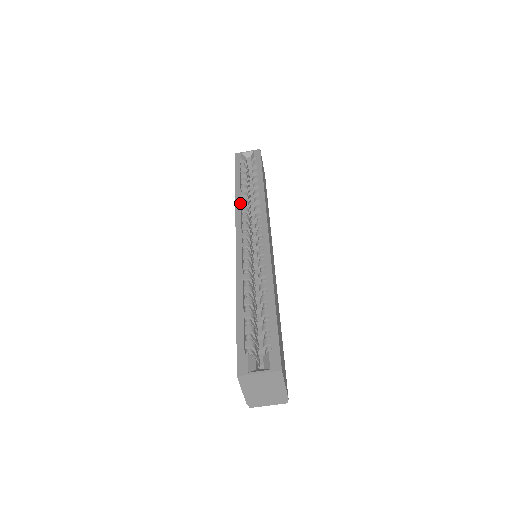
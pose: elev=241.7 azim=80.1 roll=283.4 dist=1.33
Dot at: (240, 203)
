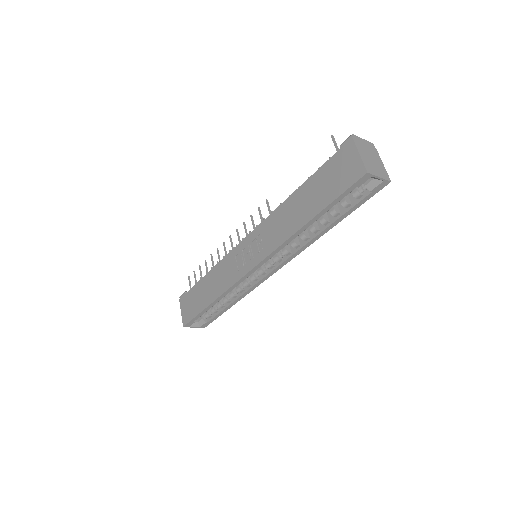
Dot at: occluded
